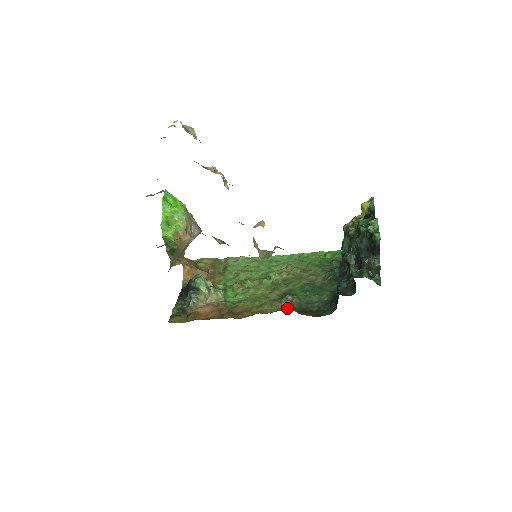
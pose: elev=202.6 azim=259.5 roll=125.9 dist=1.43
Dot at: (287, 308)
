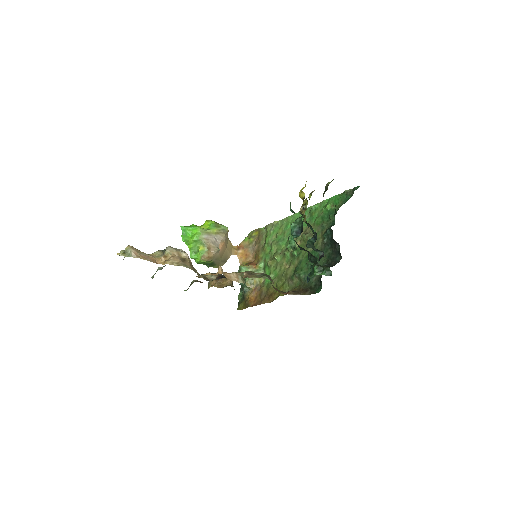
Dot at: (297, 285)
